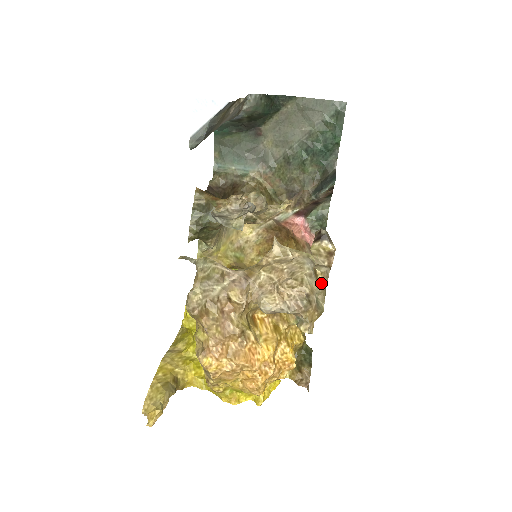
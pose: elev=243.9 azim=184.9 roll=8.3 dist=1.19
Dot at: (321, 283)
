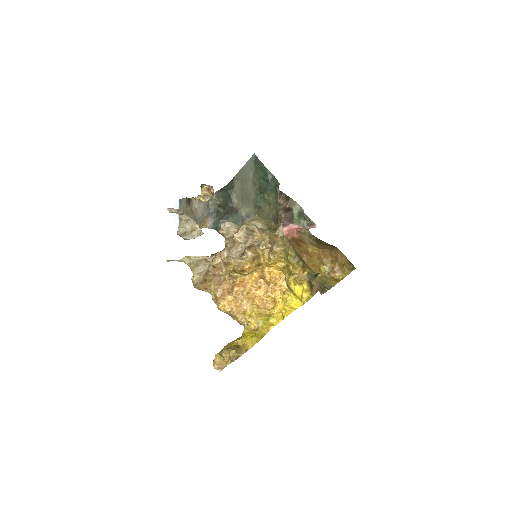
Dot at: (204, 200)
